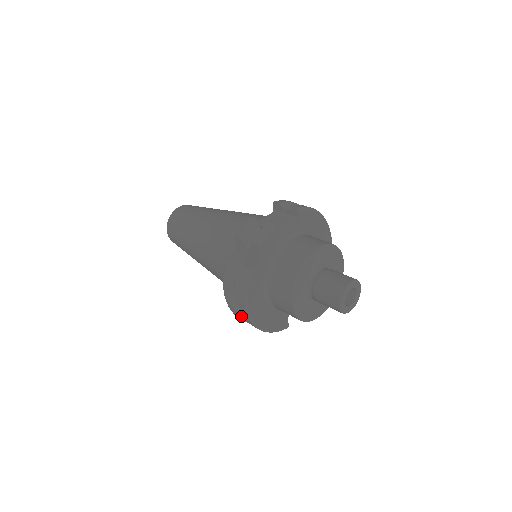
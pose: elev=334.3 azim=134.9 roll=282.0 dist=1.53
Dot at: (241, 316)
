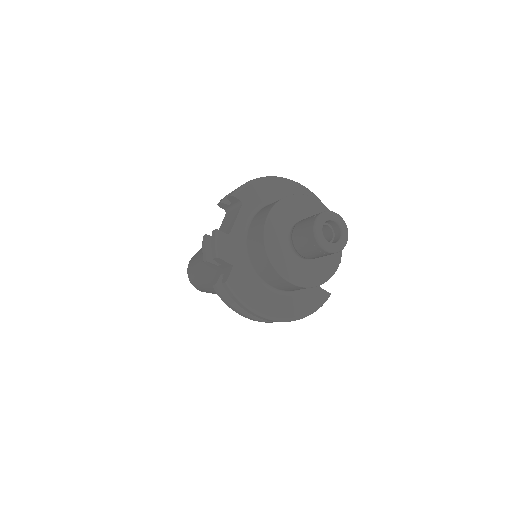
Dot at: occluded
